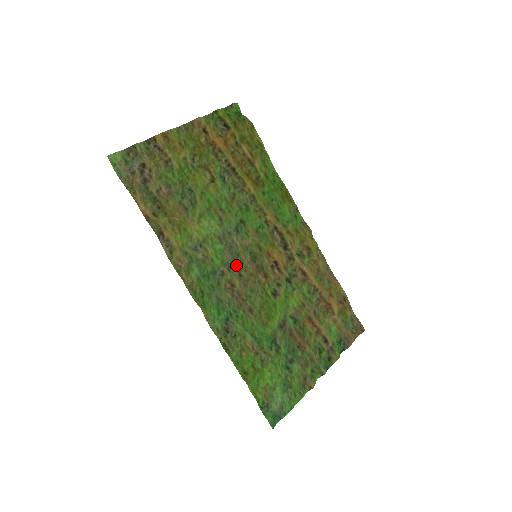
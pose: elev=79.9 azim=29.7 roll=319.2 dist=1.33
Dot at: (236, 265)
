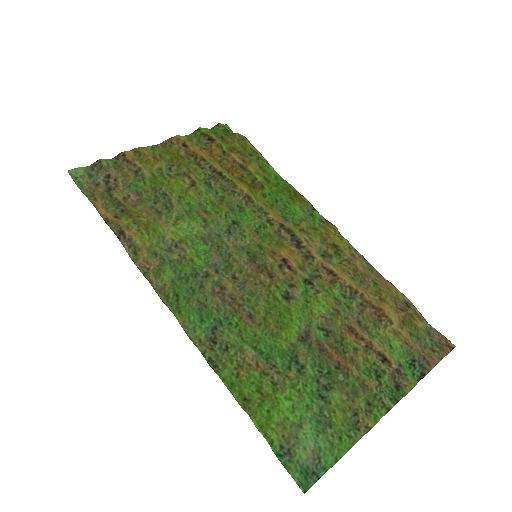
Dot at: (227, 266)
